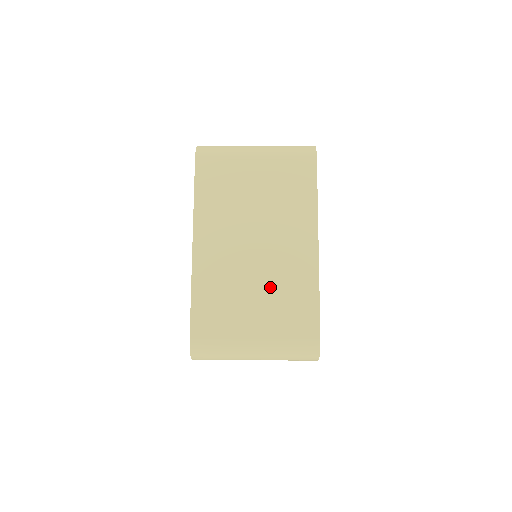
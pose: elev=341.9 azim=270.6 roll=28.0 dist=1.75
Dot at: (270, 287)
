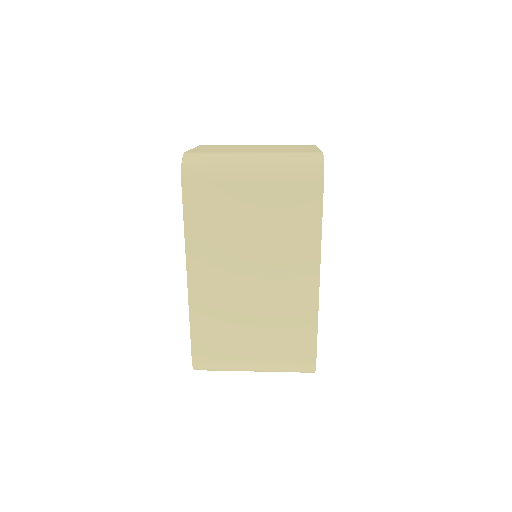
Dot at: (268, 317)
